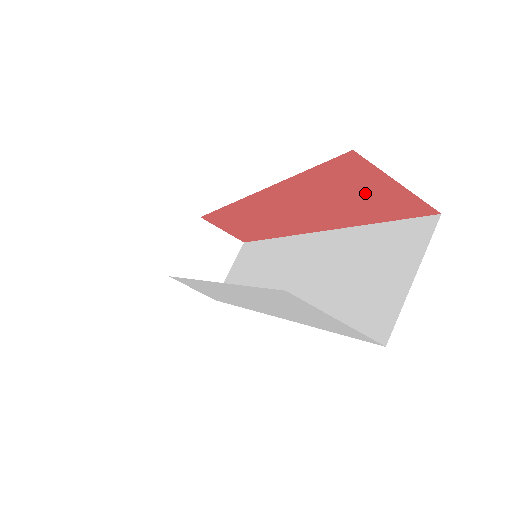
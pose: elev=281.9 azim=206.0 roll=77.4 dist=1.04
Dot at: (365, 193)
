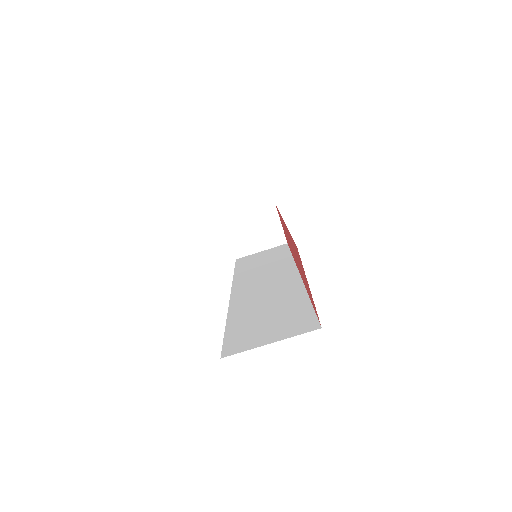
Dot at: occluded
